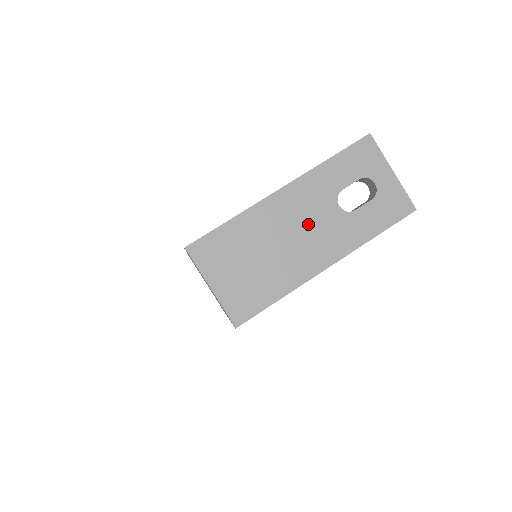
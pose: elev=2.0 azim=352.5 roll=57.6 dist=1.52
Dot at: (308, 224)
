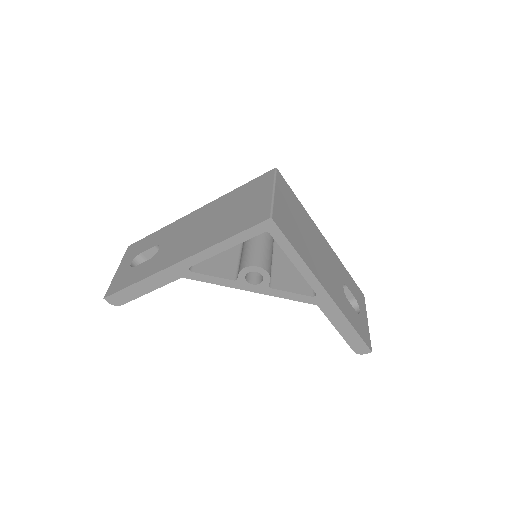
Dot at: (328, 266)
